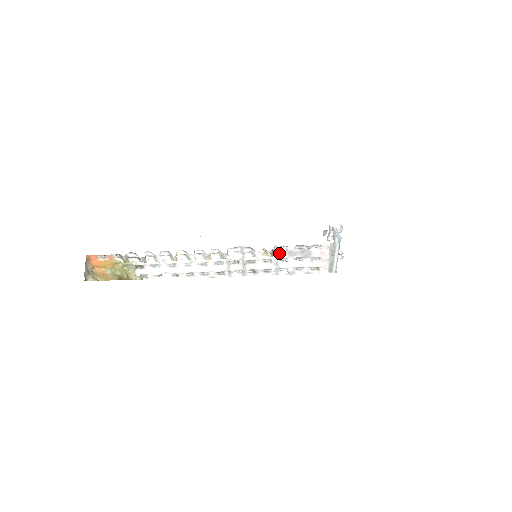
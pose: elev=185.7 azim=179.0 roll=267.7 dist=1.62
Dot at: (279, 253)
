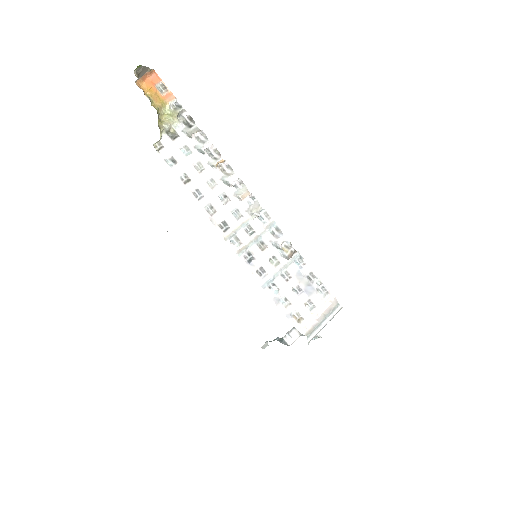
Dot at: (291, 264)
